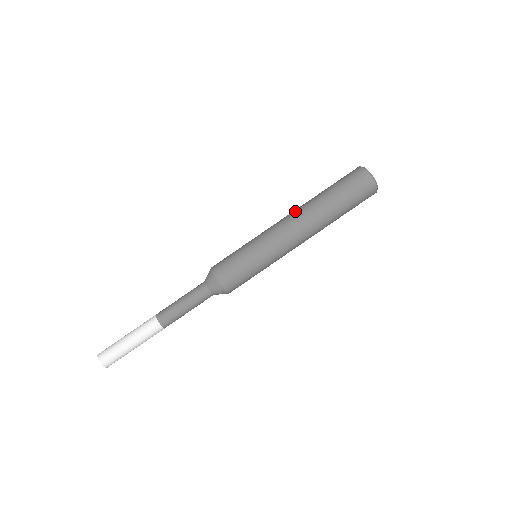
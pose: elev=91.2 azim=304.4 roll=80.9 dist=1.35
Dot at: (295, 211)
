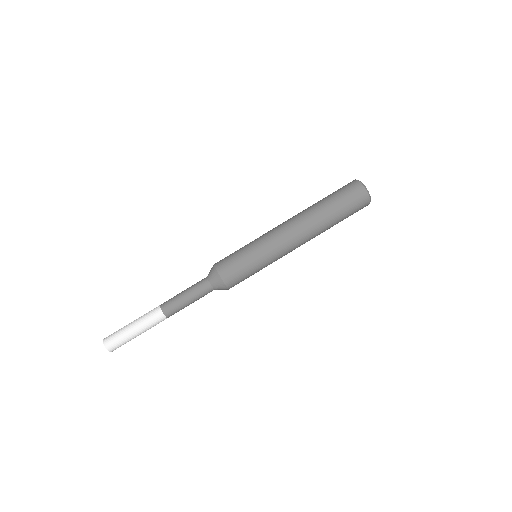
Dot at: occluded
